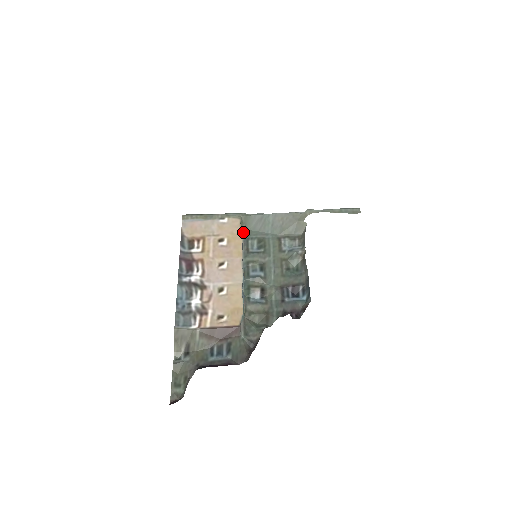
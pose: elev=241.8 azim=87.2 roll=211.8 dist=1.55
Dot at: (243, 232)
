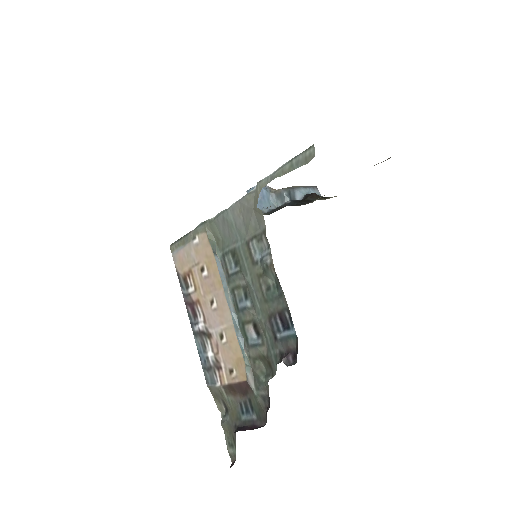
Dot at: (217, 247)
